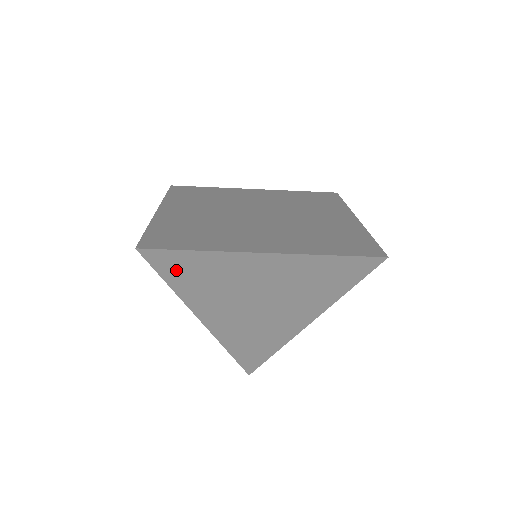
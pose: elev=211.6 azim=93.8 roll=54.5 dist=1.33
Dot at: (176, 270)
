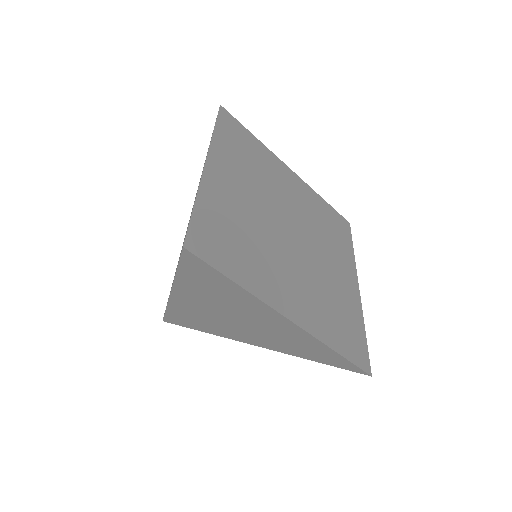
Dot at: (199, 274)
